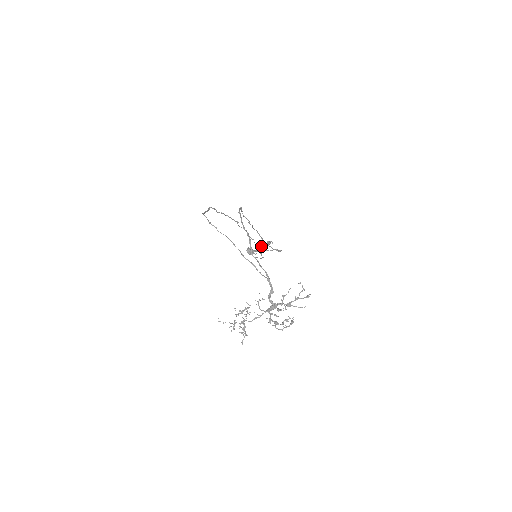
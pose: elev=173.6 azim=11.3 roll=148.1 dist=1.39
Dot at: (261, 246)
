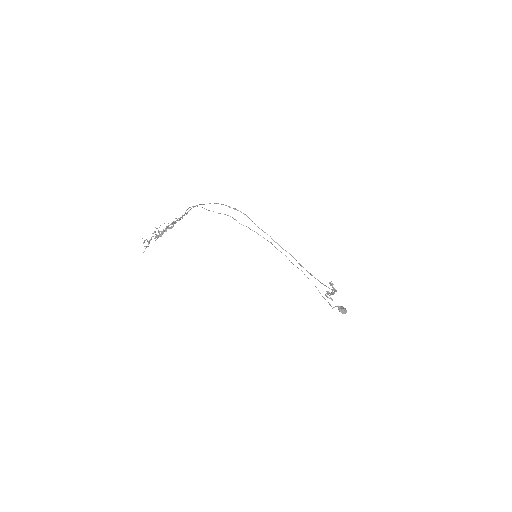
Dot at: (331, 292)
